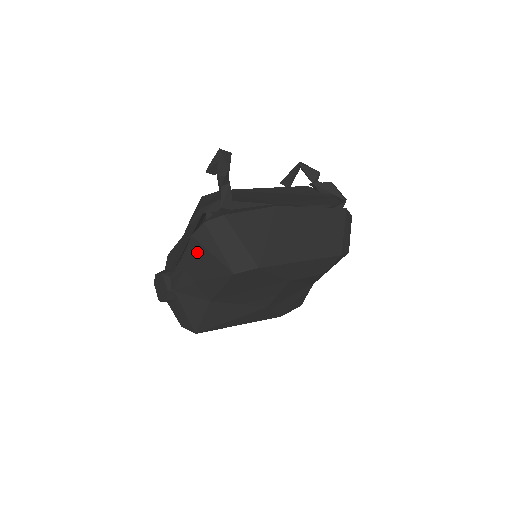
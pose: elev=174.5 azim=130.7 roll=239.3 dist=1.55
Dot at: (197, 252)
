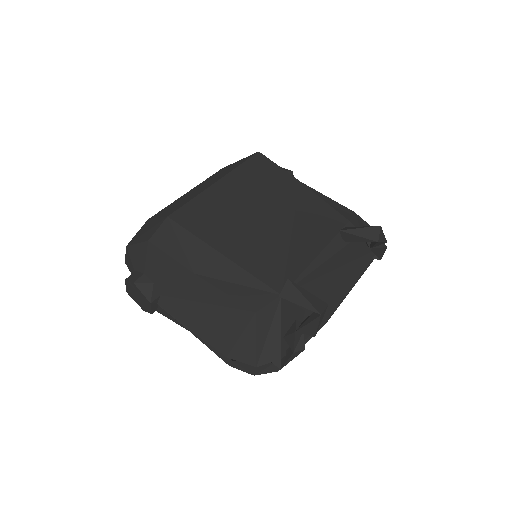
Dot at: occluded
